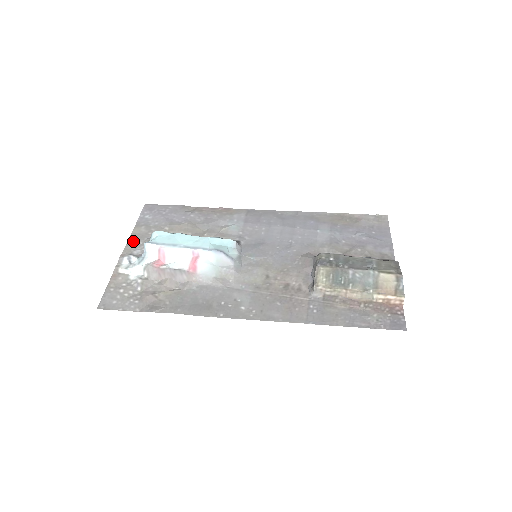
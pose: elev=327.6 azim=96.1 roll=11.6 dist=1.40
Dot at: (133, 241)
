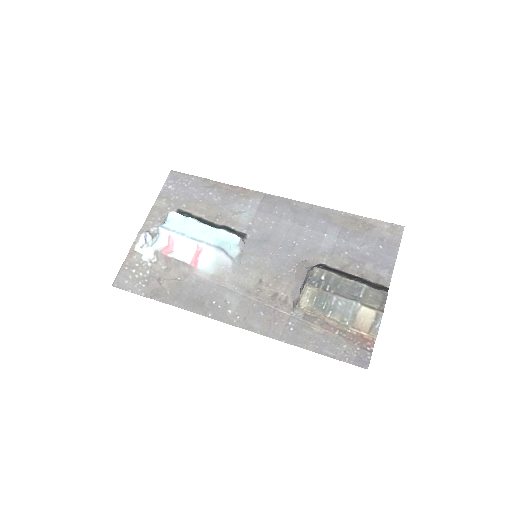
Dot at: (153, 216)
